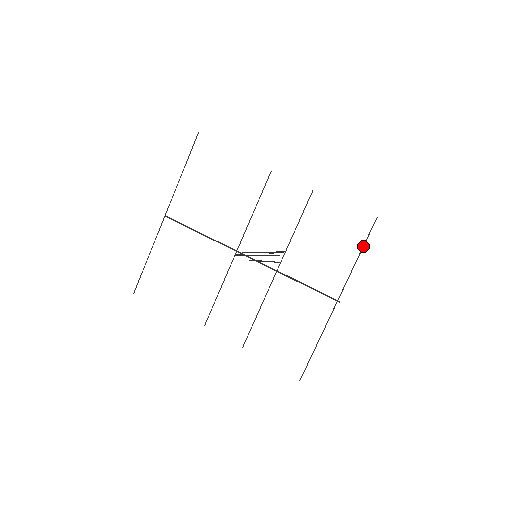
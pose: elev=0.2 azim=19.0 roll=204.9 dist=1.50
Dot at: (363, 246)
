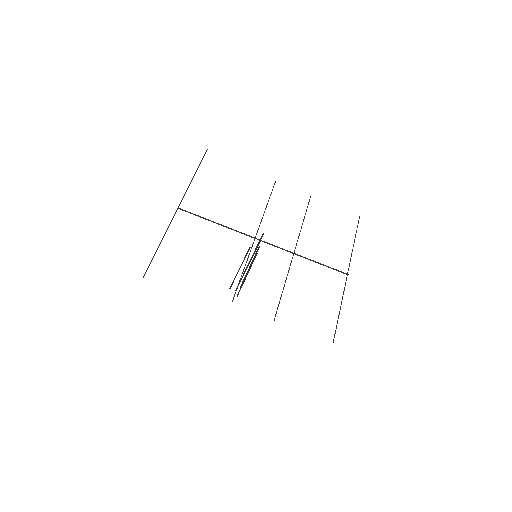
Dot at: occluded
